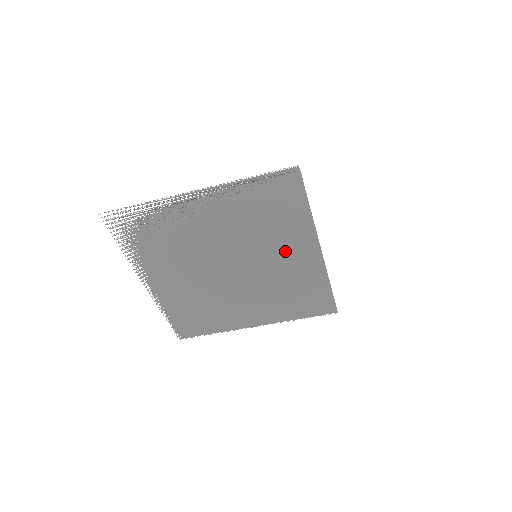
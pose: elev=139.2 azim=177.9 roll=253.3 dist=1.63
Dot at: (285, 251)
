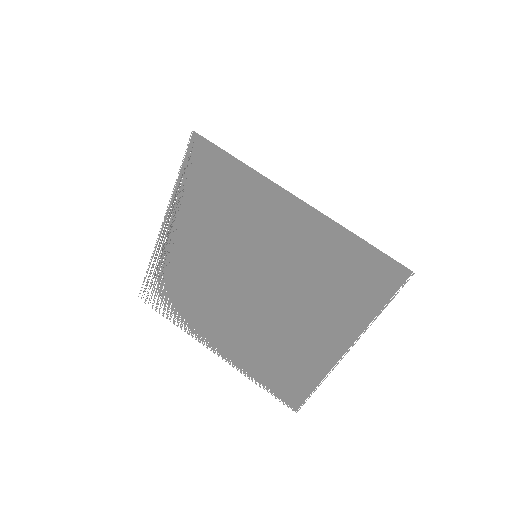
Dot at: (272, 229)
